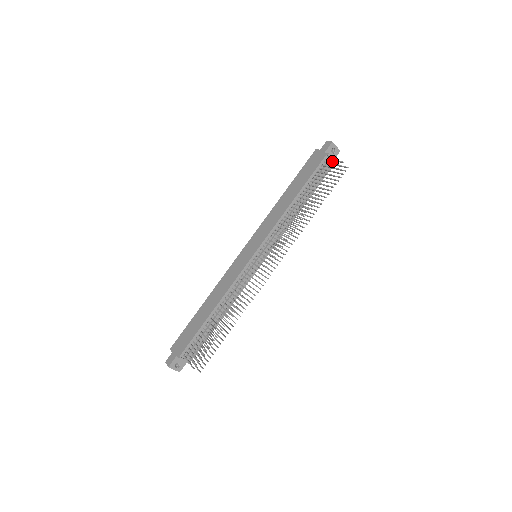
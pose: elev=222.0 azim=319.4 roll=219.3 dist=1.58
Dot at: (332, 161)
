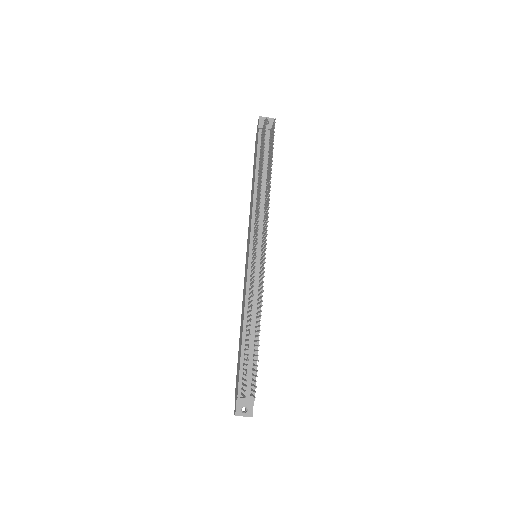
Dot at: (269, 130)
